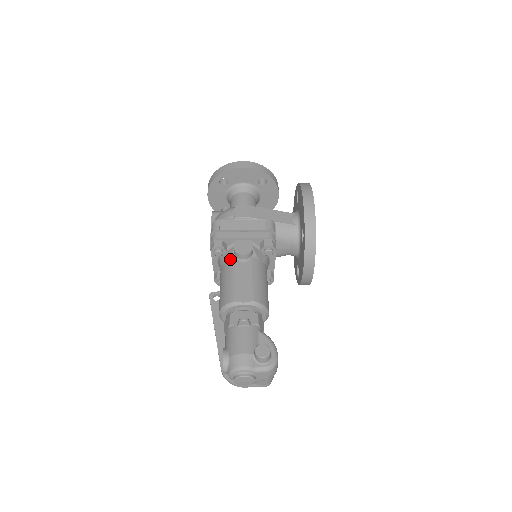
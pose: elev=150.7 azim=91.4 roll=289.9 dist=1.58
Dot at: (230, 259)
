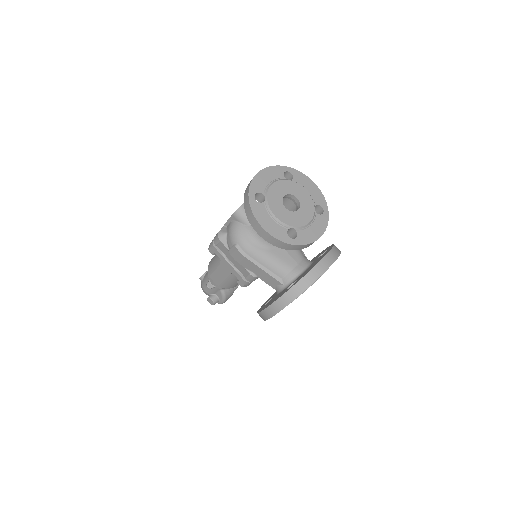
Dot at: occluded
